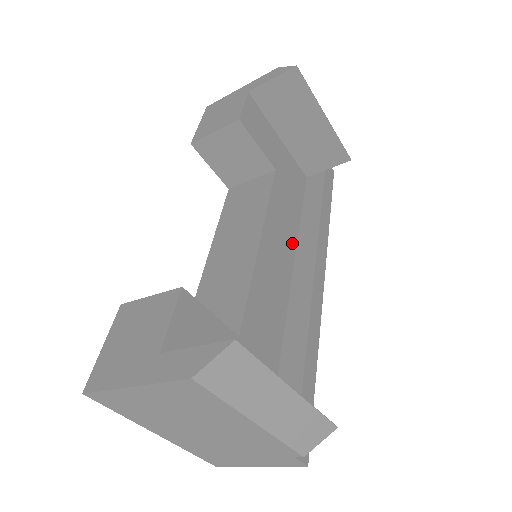
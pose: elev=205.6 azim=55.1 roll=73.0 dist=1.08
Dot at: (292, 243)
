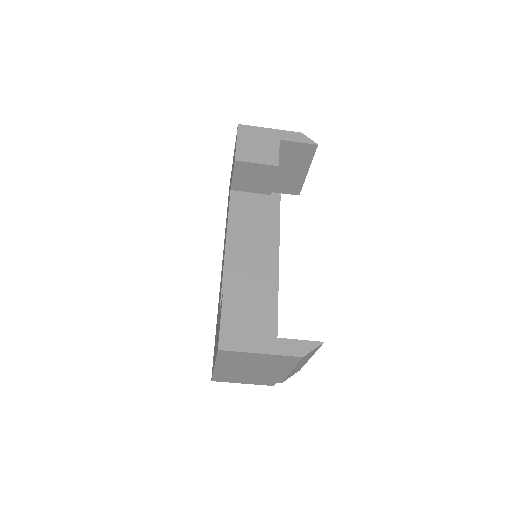
Dot at: occluded
